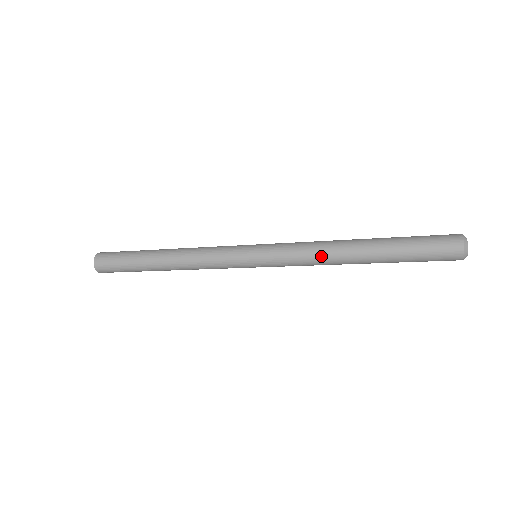
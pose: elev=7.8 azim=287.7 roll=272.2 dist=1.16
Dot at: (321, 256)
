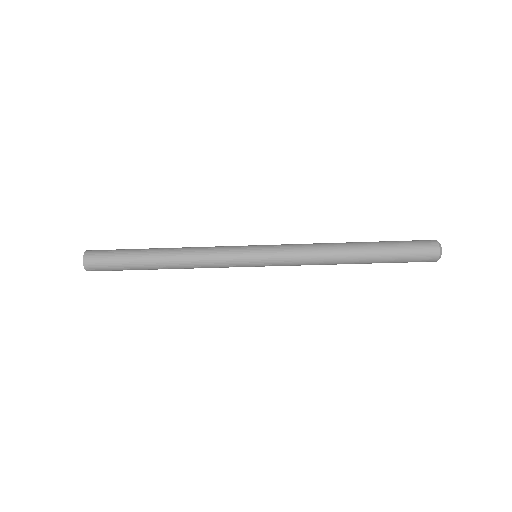
Dot at: (320, 251)
